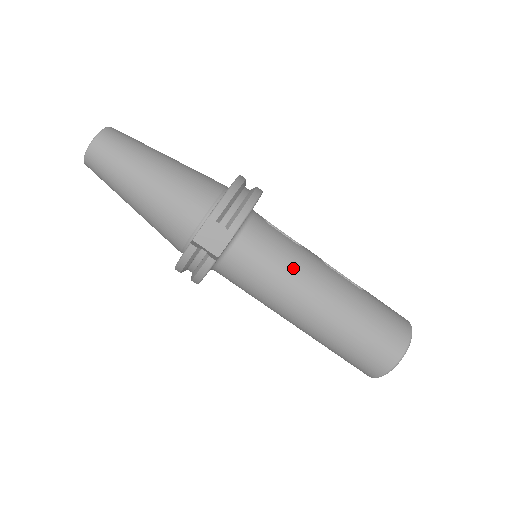
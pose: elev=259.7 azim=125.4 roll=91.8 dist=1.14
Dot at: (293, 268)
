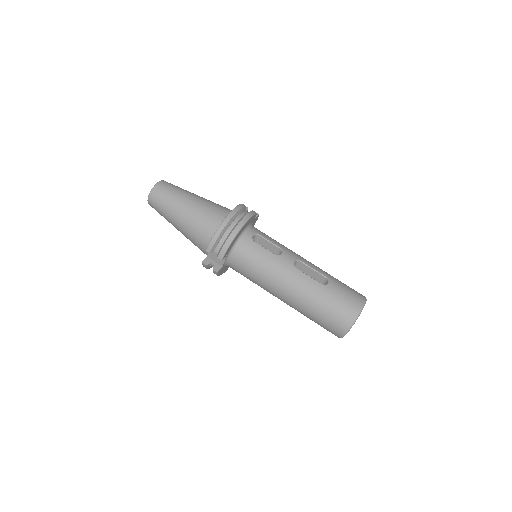
Dot at: (267, 274)
